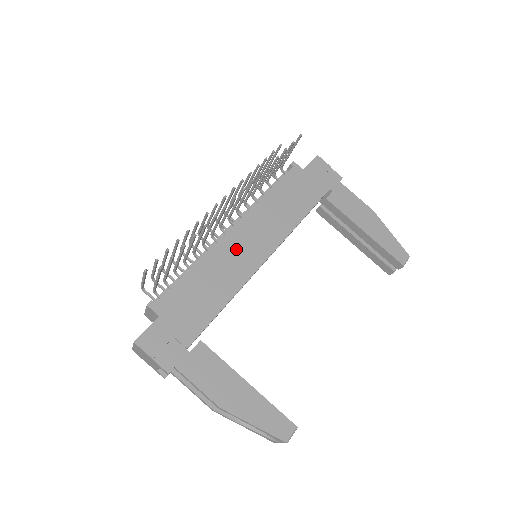
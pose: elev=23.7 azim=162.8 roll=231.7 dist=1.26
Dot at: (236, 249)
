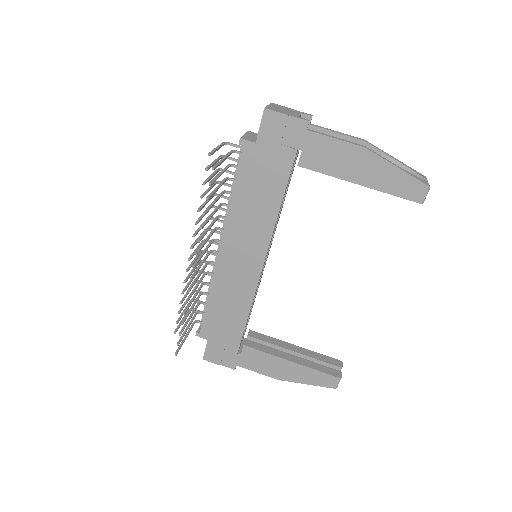
Dot at: (232, 270)
